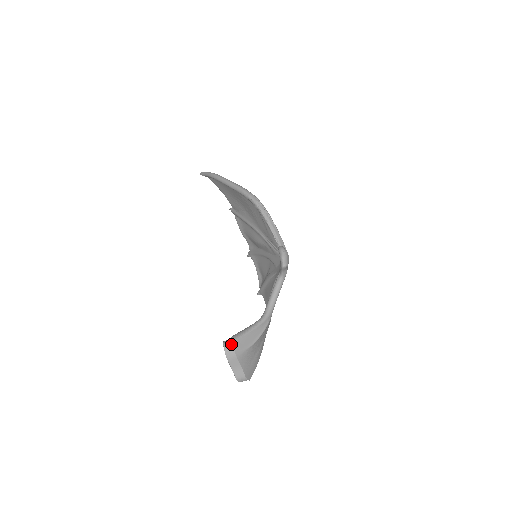
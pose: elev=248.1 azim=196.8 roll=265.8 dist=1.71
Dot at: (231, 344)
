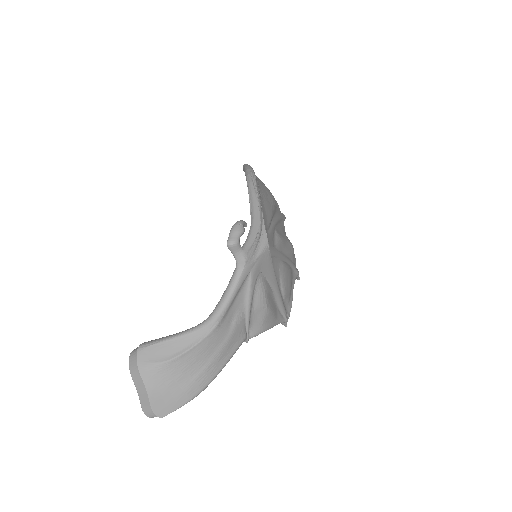
Dot at: (137, 350)
